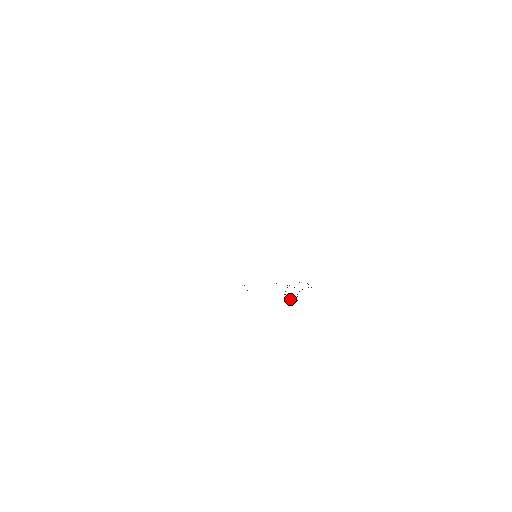
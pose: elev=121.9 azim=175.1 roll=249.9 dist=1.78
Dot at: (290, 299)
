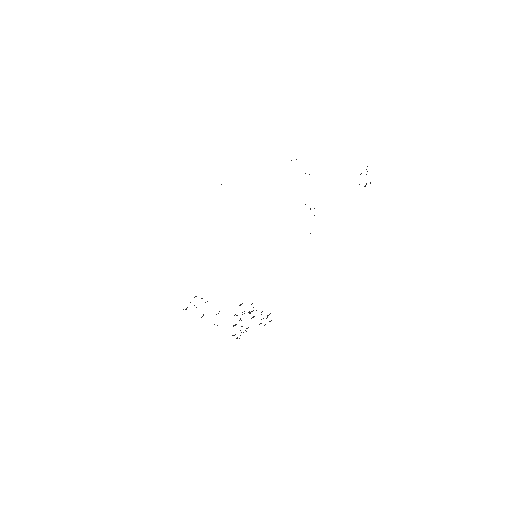
Dot at: (232, 335)
